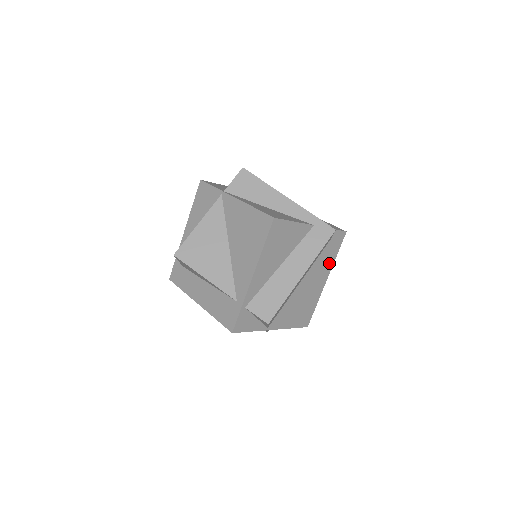
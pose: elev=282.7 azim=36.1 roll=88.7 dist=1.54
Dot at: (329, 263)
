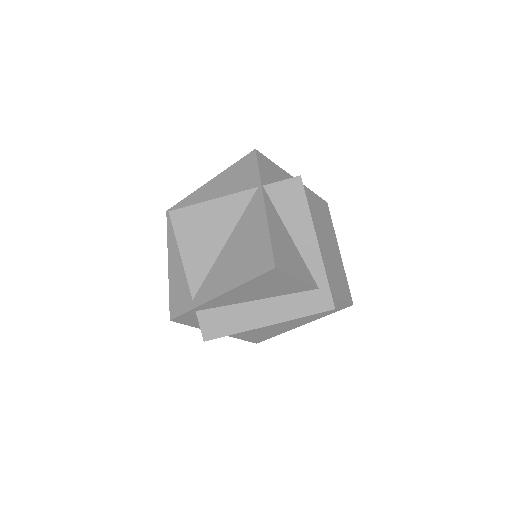
Dot at: (315, 316)
